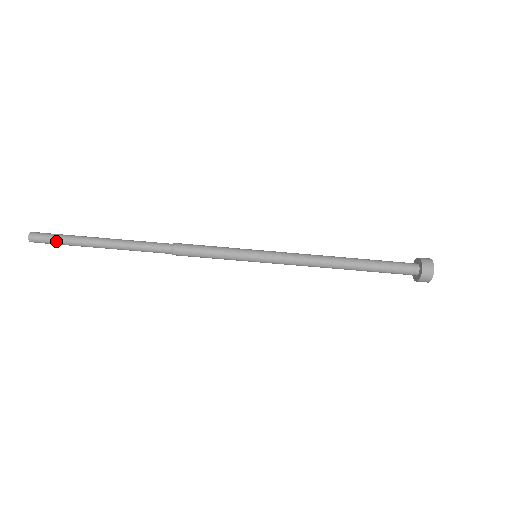
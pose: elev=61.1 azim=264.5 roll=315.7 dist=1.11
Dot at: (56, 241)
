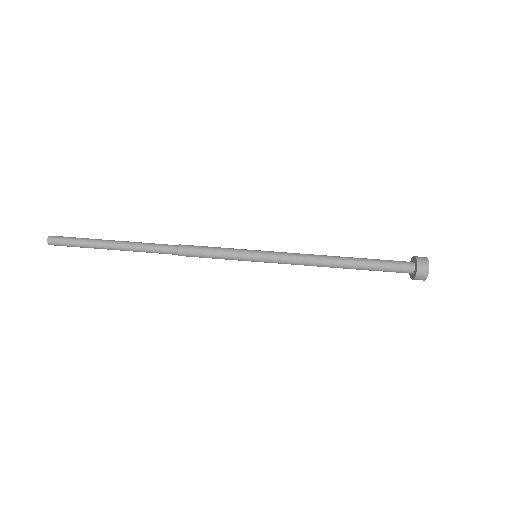
Dot at: (73, 238)
